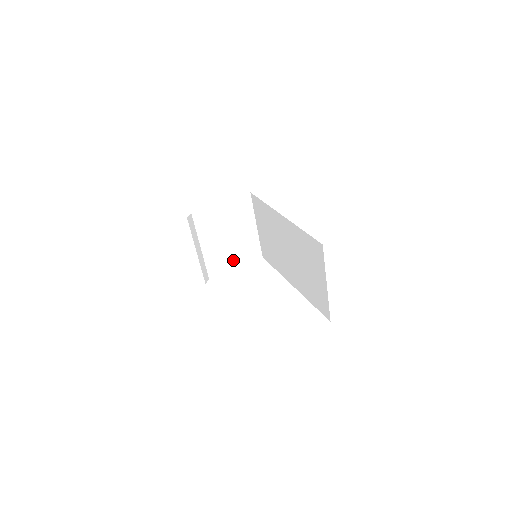
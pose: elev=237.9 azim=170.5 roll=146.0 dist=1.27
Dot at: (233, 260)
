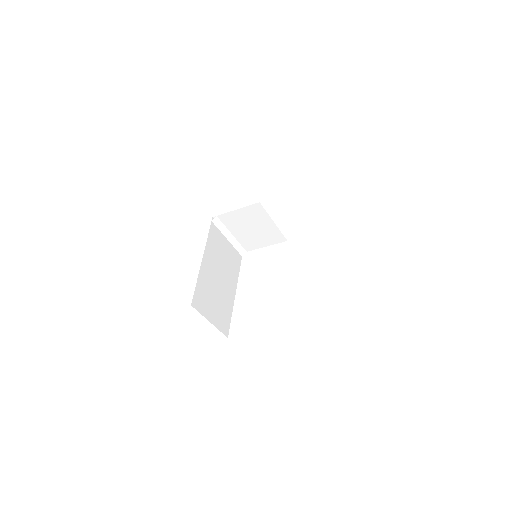
Dot at: (262, 242)
